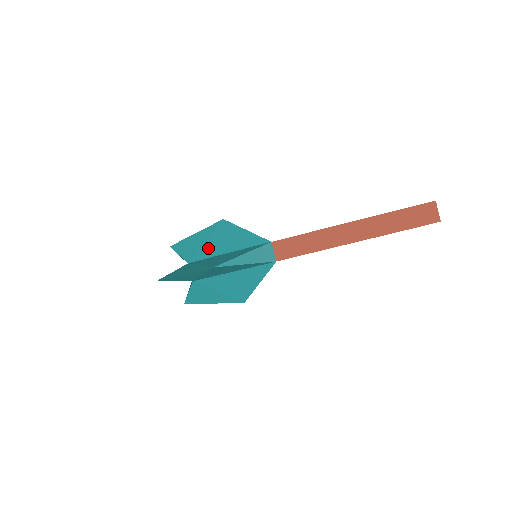
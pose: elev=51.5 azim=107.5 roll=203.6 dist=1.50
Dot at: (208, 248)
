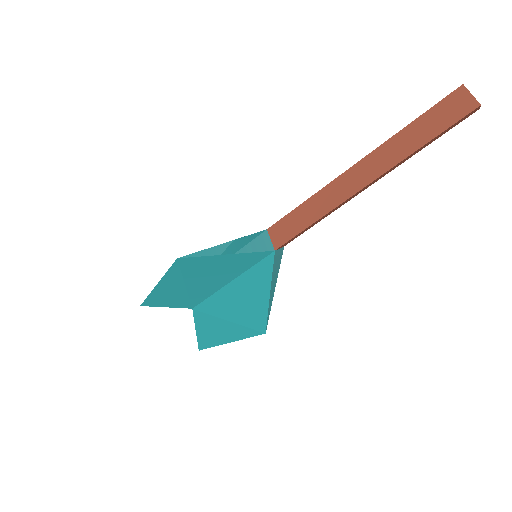
Dot at: occluded
